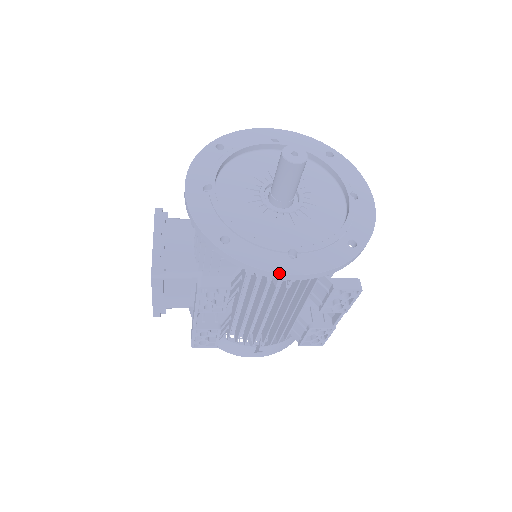
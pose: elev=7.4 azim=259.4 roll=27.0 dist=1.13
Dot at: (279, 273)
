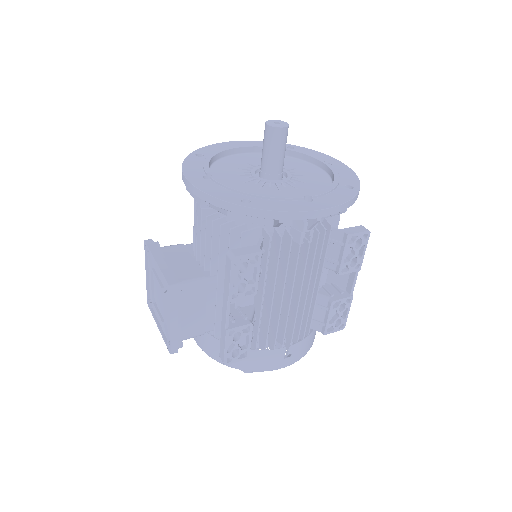
Dot at: (307, 211)
